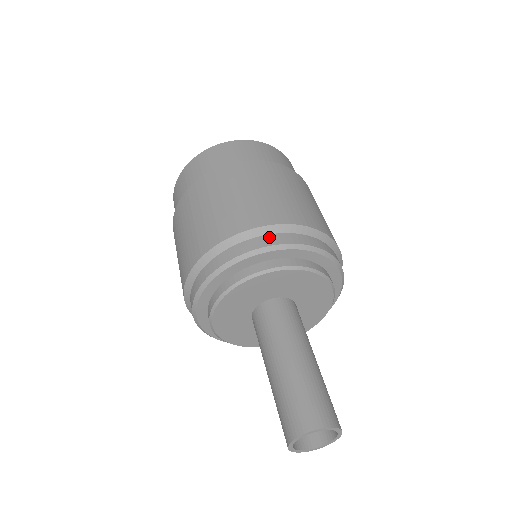
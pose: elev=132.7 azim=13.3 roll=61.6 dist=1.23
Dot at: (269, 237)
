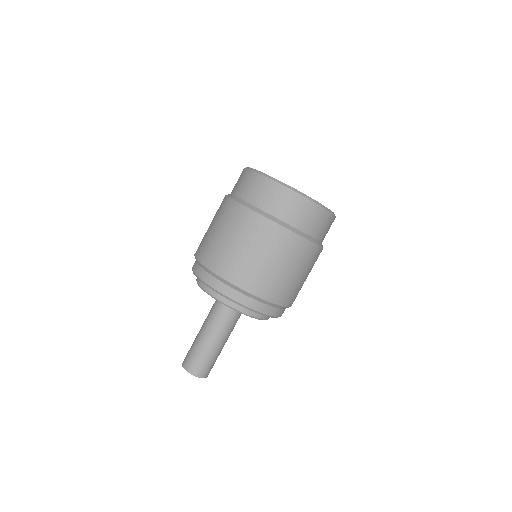
Dot at: (202, 271)
